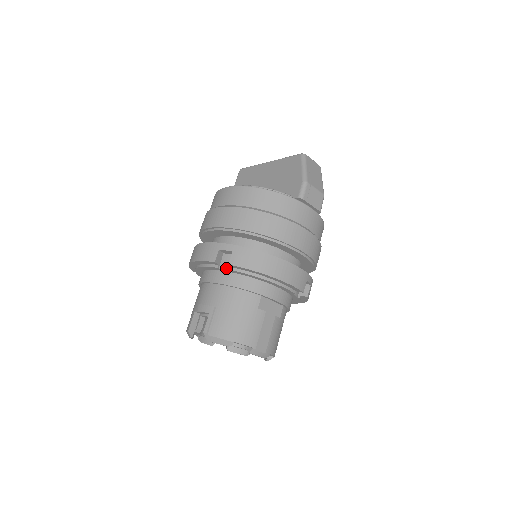
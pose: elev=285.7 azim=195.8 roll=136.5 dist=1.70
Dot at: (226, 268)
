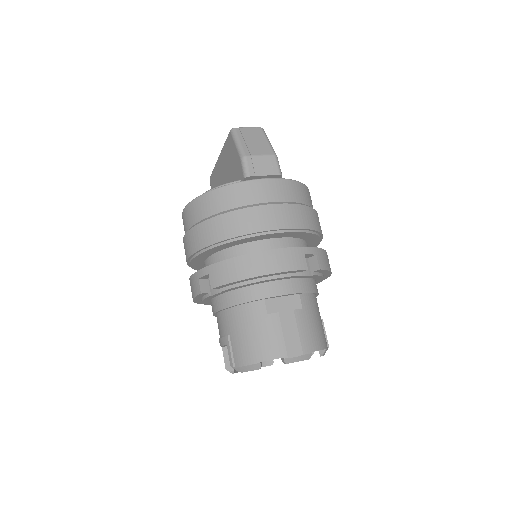
Dot at: (216, 292)
